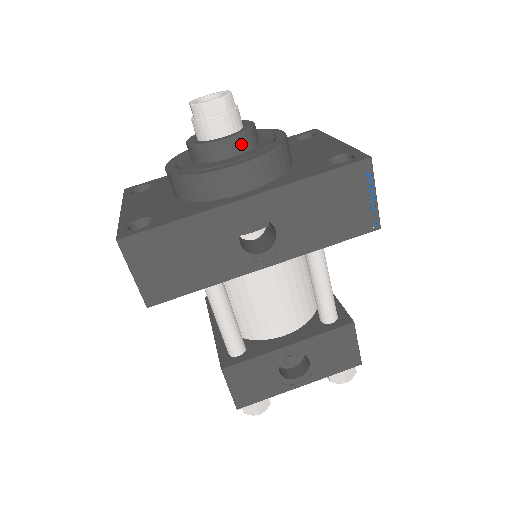
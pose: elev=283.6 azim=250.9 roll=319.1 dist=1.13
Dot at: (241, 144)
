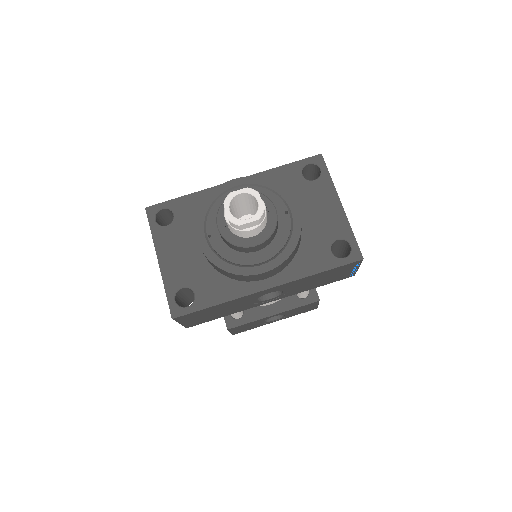
Dot at: (266, 243)
